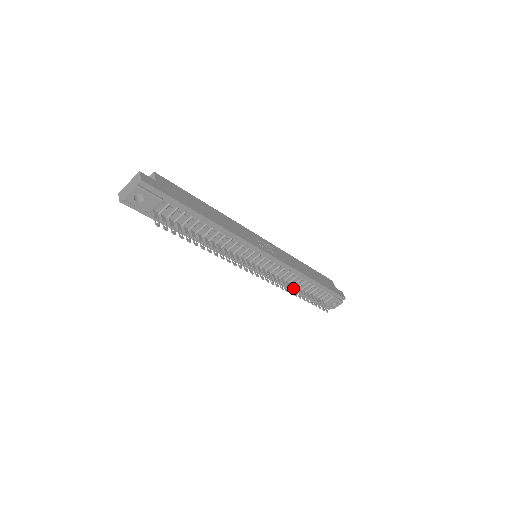
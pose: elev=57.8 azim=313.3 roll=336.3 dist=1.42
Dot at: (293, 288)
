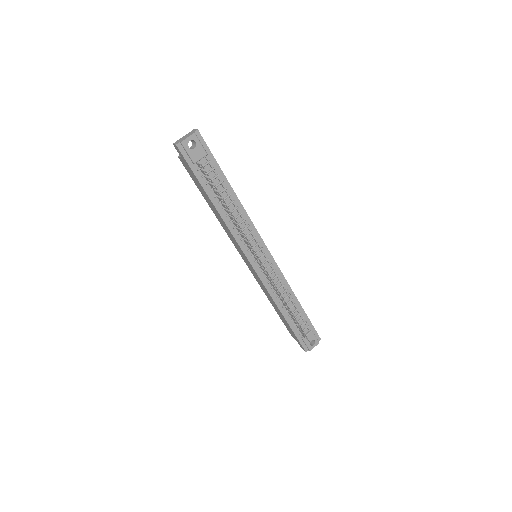
Dot at: (283, 301)
